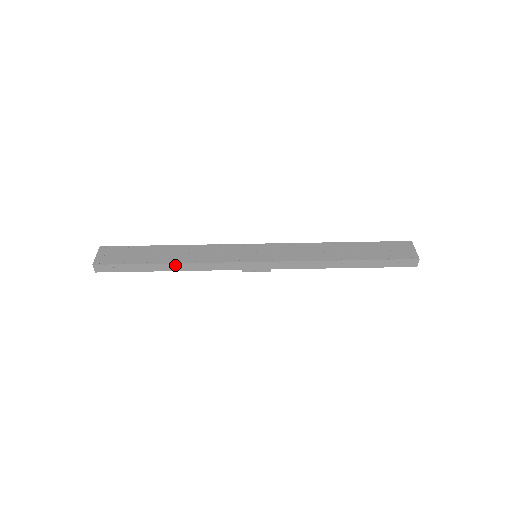
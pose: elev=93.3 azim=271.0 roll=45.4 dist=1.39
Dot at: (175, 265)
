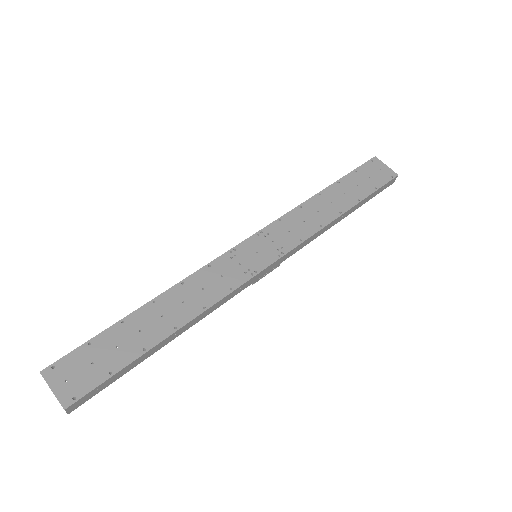
Dot at: (180, 329)
